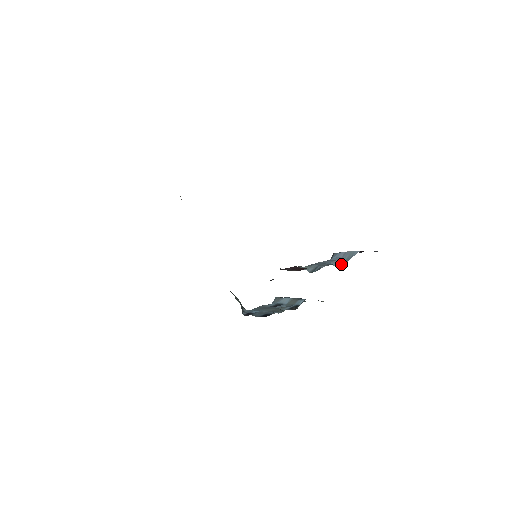
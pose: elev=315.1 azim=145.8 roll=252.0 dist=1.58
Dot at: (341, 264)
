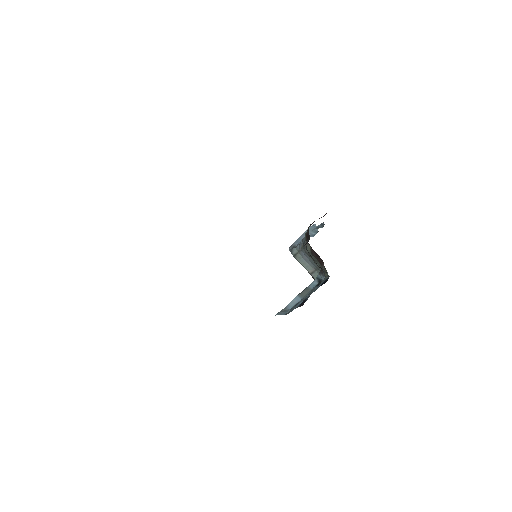
Dot at: (315, 234)
